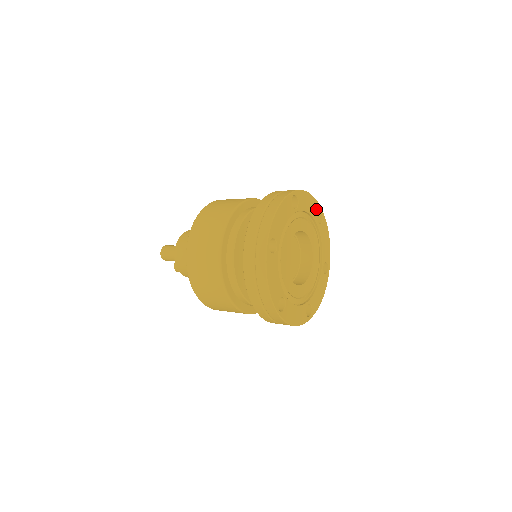
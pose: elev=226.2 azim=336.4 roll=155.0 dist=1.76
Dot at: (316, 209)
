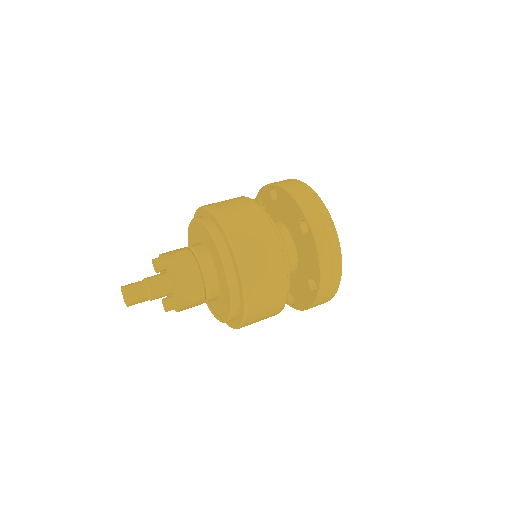
Dot at: occluded
